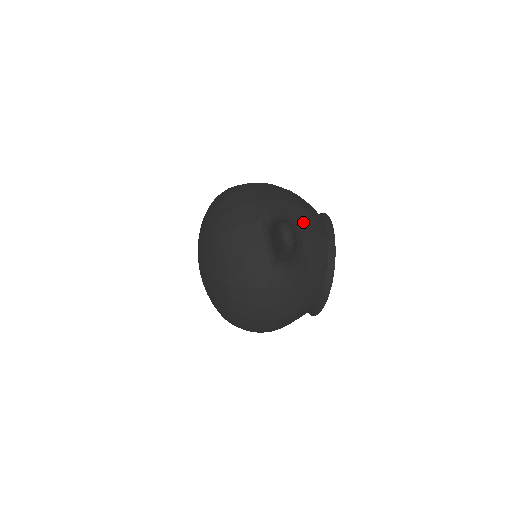
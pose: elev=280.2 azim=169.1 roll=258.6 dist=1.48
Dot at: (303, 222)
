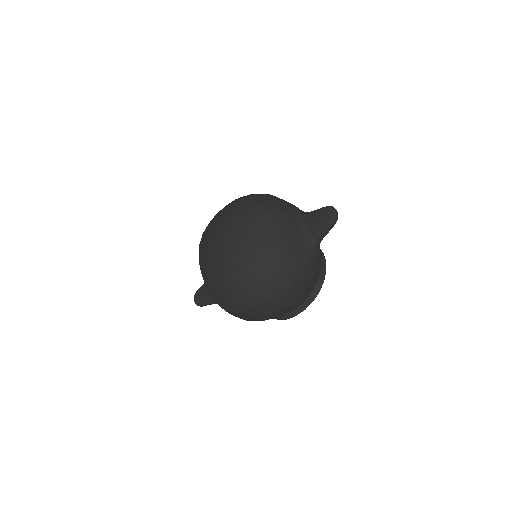
Dot at: occluded
